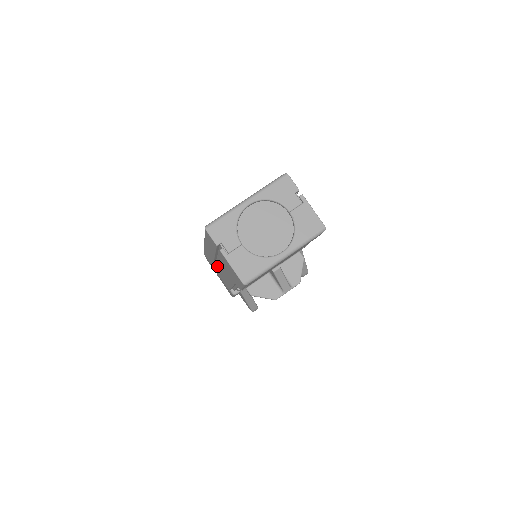
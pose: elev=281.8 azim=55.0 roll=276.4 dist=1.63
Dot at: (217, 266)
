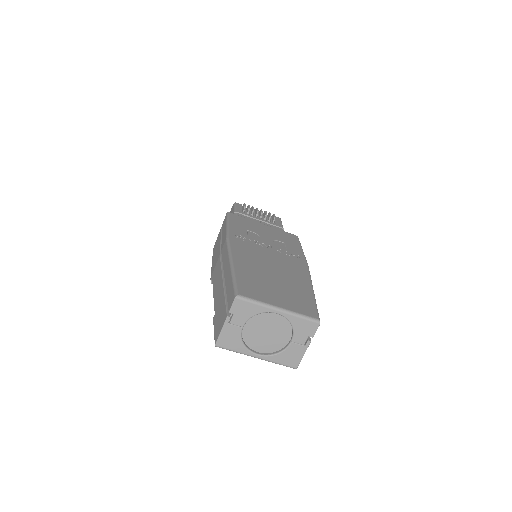
Dot at: (221, 273)
